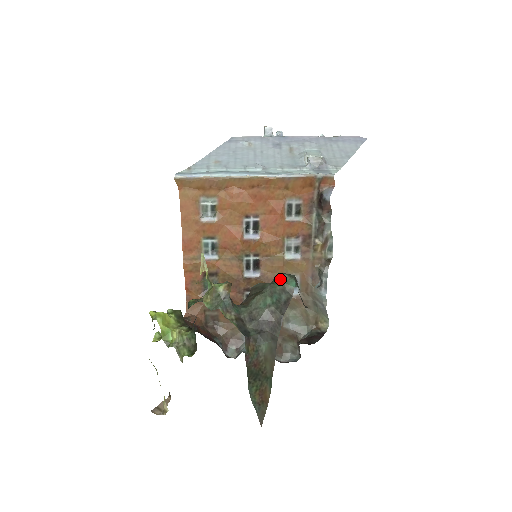
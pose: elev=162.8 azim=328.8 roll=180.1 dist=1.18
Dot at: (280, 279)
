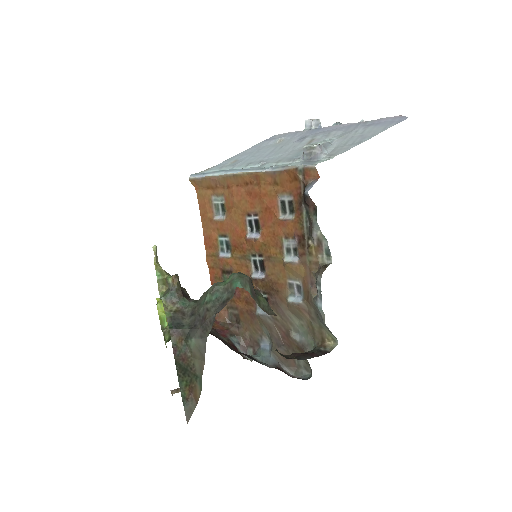
Dot at: (229, 278)
